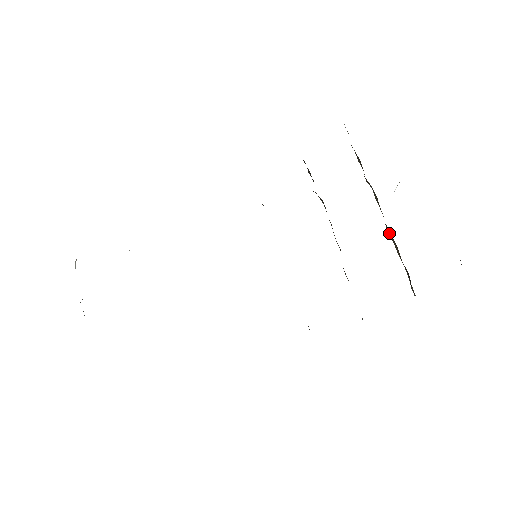
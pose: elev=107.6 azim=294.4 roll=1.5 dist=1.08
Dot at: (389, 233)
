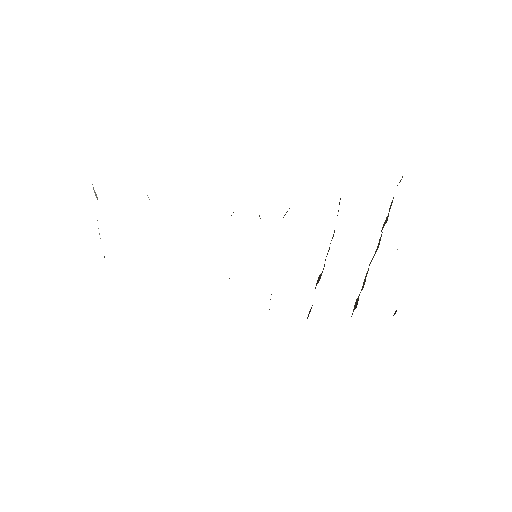
Dot at: occluded
